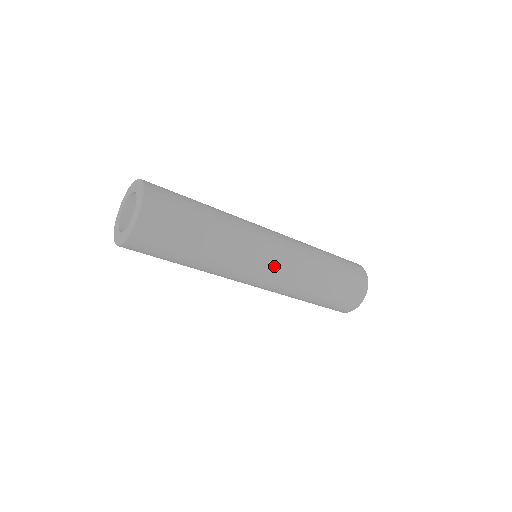
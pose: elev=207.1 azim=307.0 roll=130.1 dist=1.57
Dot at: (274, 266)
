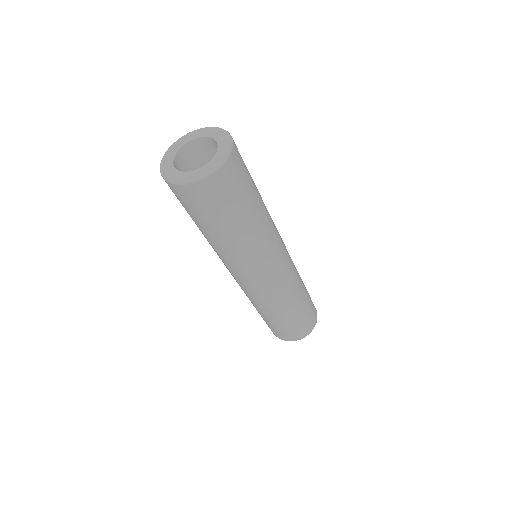
Dot at: (262, 283)
